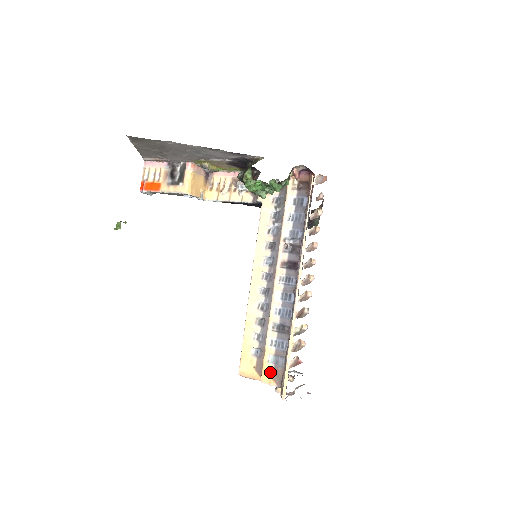
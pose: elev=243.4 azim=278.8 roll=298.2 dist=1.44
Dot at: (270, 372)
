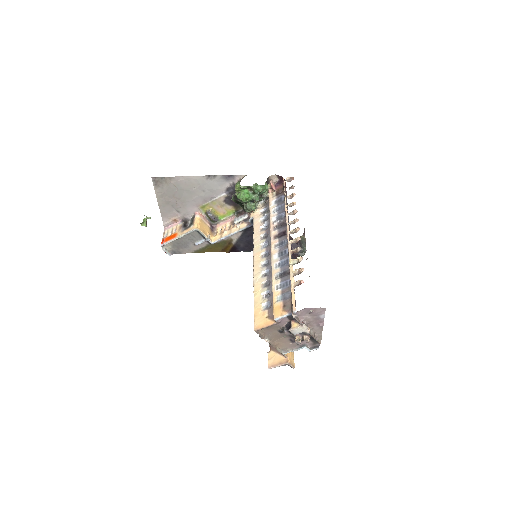
Dot at: (280, 307)
